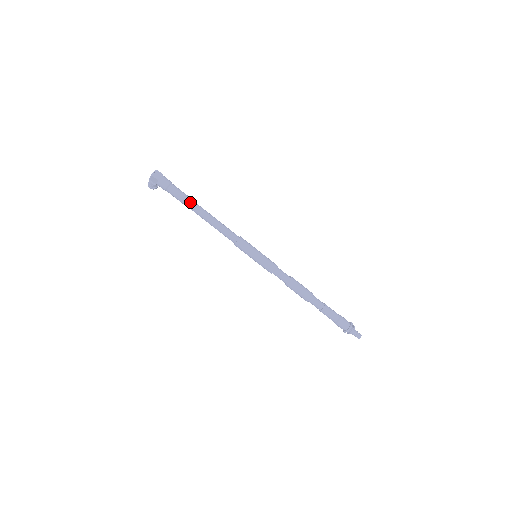
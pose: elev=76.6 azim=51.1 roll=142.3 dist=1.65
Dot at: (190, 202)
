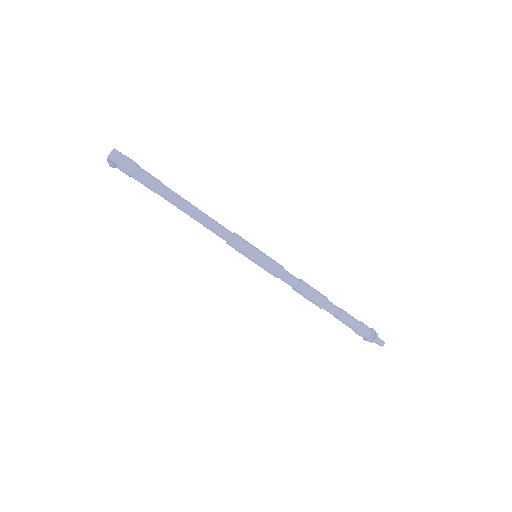
Dot at: (165, 192)
